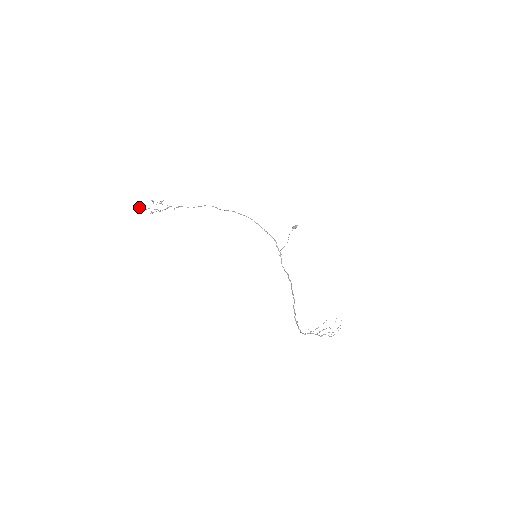
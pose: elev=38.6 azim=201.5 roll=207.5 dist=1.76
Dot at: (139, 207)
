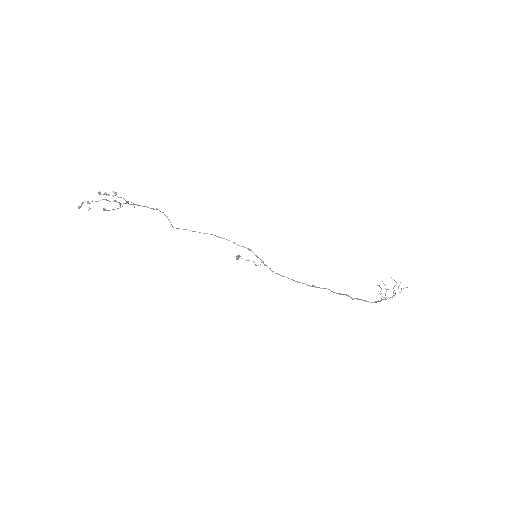
Dot at: (83, 202)
